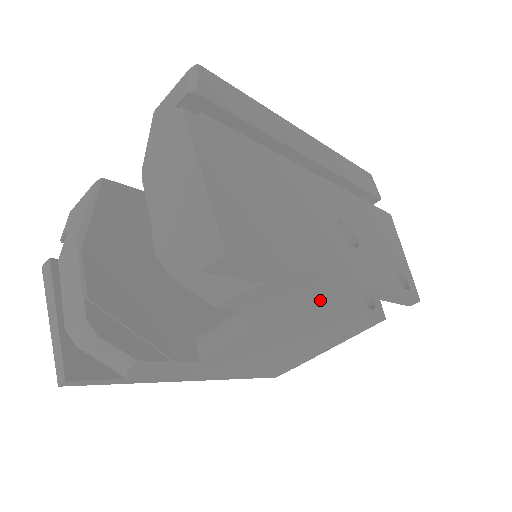
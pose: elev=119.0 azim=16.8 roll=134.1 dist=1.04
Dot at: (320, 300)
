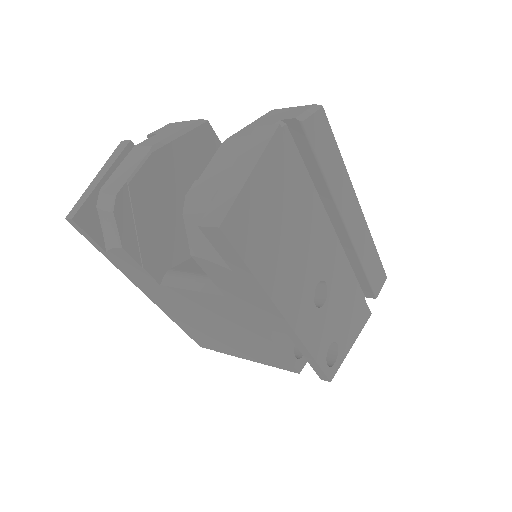
Dot at: (261, 315)
